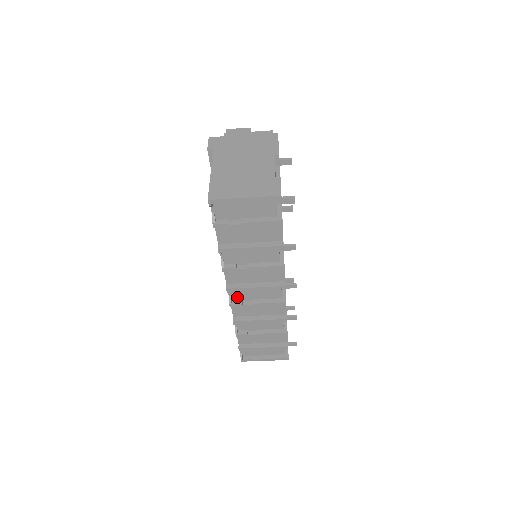
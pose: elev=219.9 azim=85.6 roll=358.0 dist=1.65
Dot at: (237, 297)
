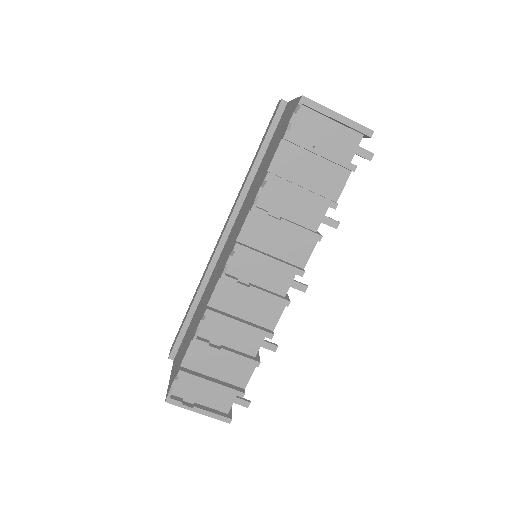
Dot at: (235, 270)
